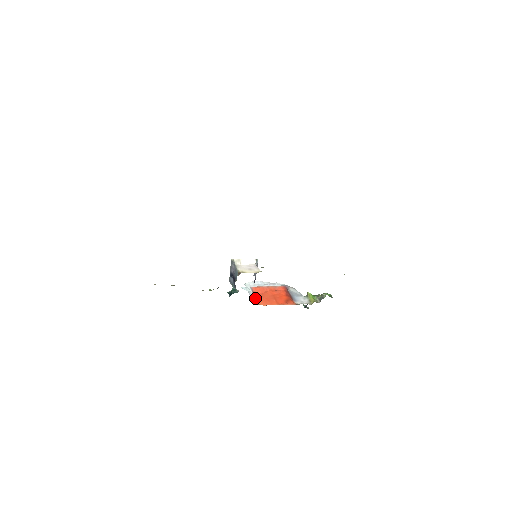
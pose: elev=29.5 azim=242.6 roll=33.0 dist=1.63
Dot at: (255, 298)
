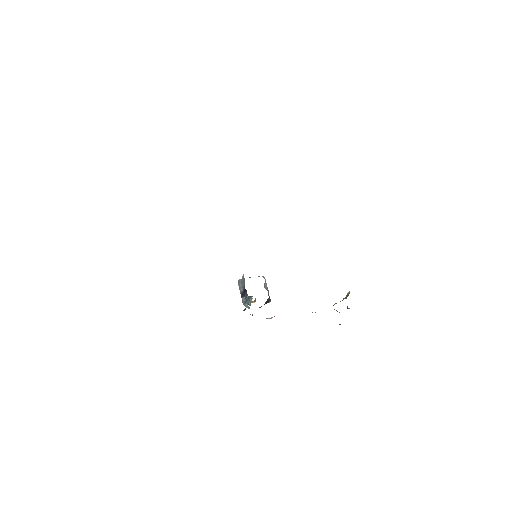
Dot at: occluded
